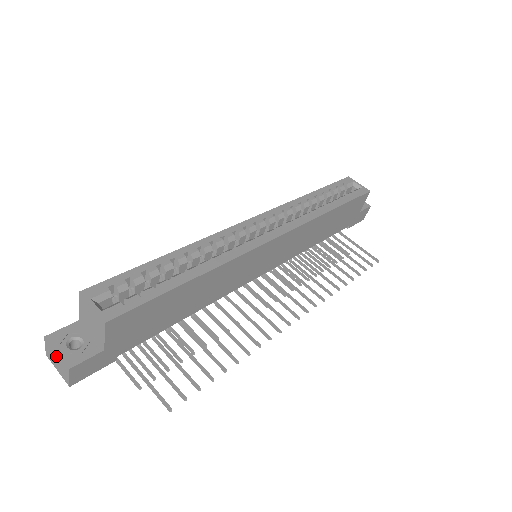
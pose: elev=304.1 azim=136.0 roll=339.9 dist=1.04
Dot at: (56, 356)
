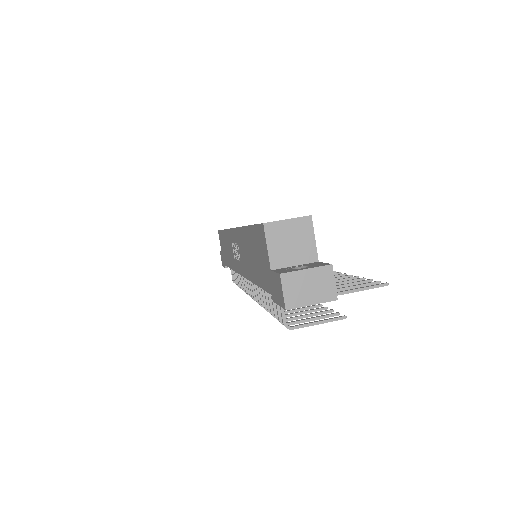
Dot at: (307, 276)
